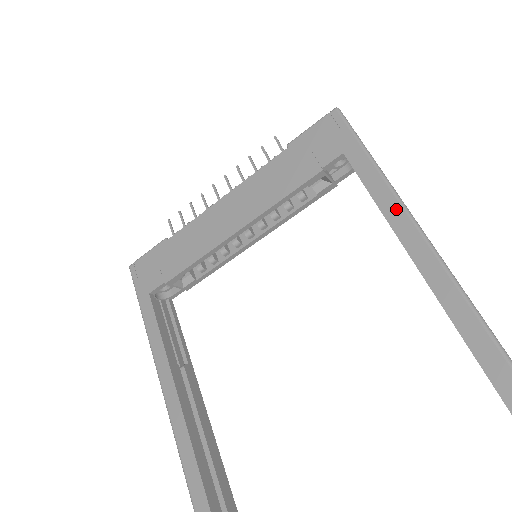
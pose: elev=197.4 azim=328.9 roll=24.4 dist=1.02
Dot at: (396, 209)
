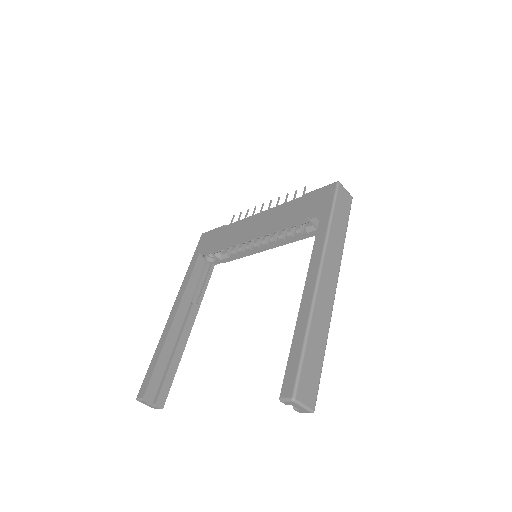
Dot at: (318, 256)
